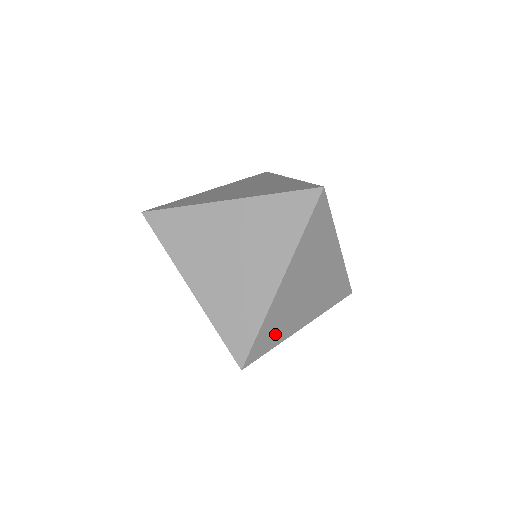
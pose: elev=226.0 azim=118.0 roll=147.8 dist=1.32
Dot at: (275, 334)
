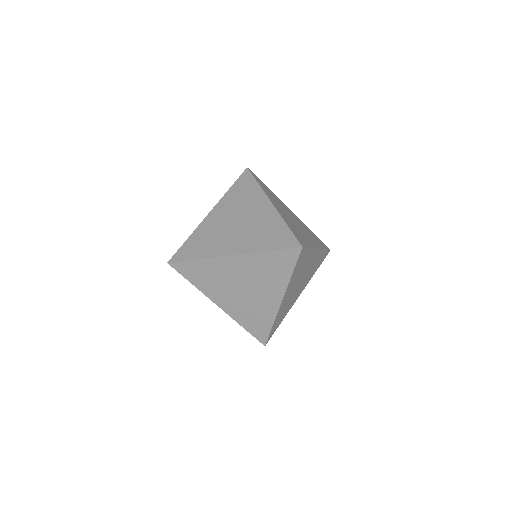
Dot at: (282, 317)
